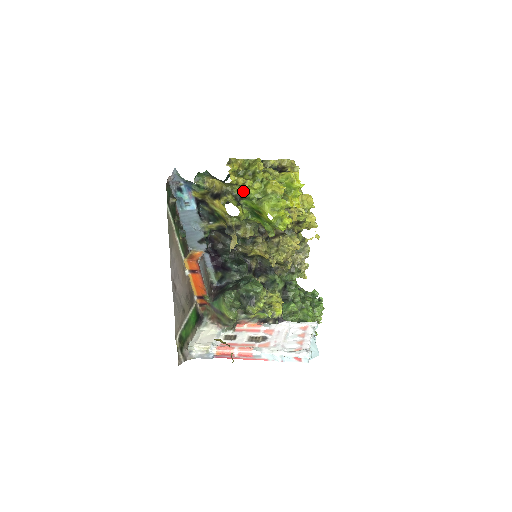
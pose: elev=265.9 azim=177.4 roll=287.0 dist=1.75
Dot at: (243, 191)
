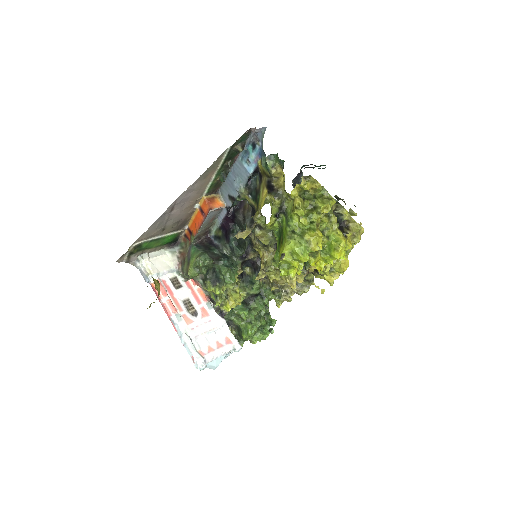
Dot at: (291, 210)
